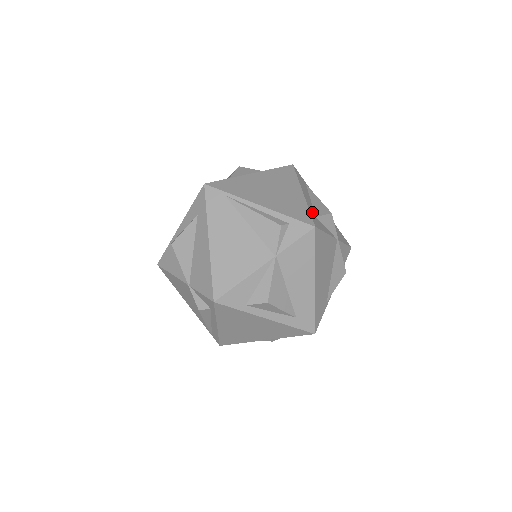
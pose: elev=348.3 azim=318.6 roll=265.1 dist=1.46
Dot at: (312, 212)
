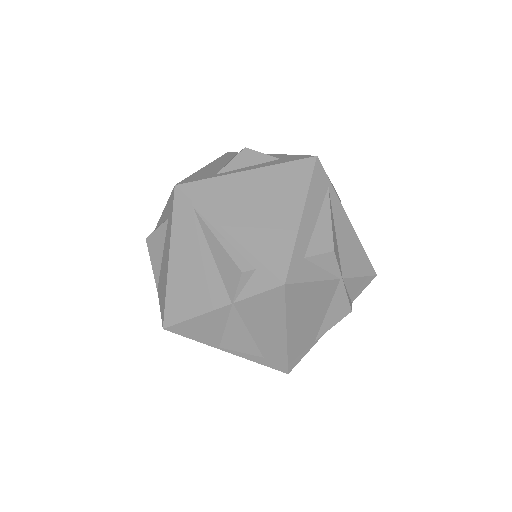
Dot at: (300, 251)
